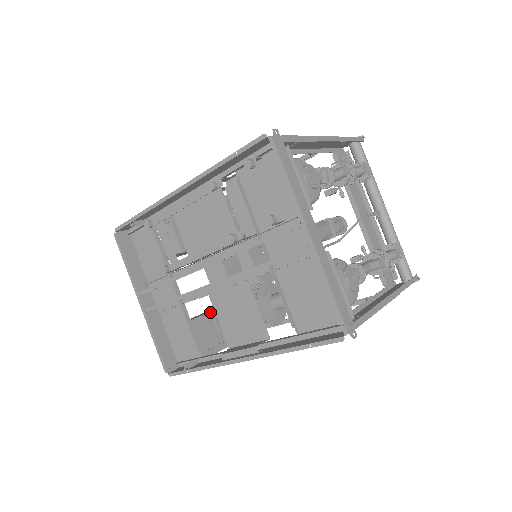
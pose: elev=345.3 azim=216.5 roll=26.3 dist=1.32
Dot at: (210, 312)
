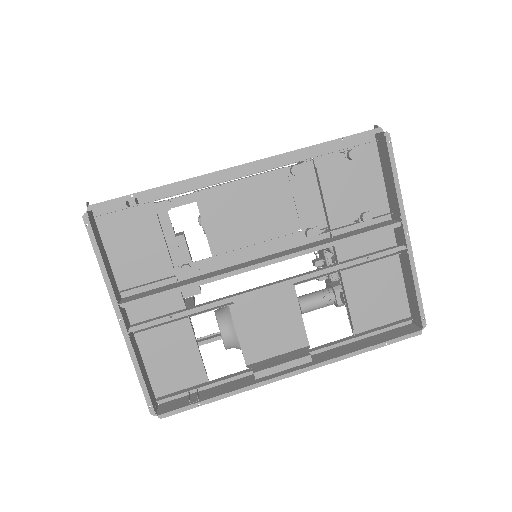
Dot at: occluded
